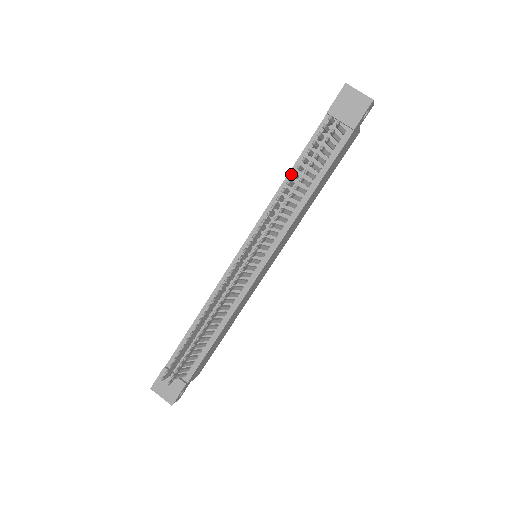
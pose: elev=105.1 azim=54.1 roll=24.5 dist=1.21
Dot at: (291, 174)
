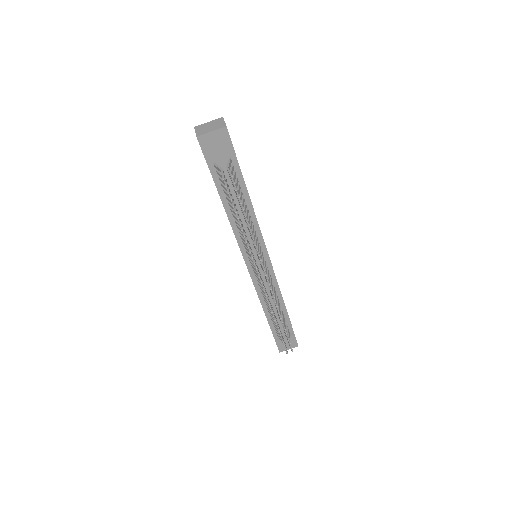
Dot at: (228, 211)
